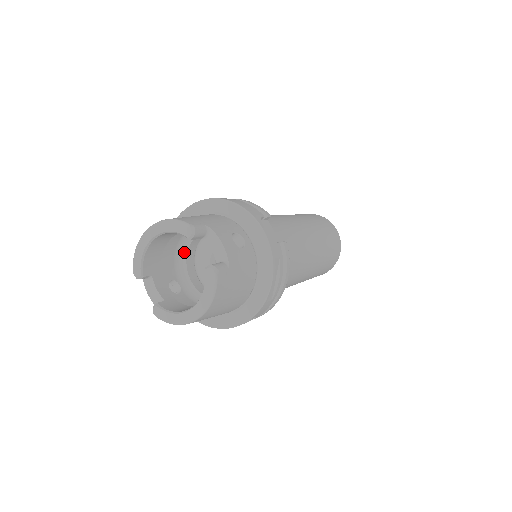
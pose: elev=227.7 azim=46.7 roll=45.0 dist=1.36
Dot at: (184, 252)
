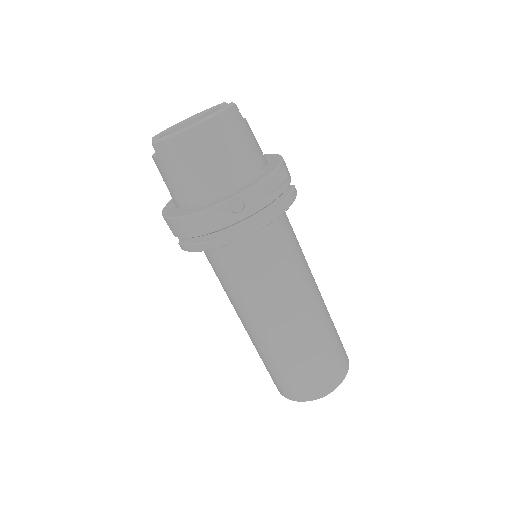
Dot at: occluded
